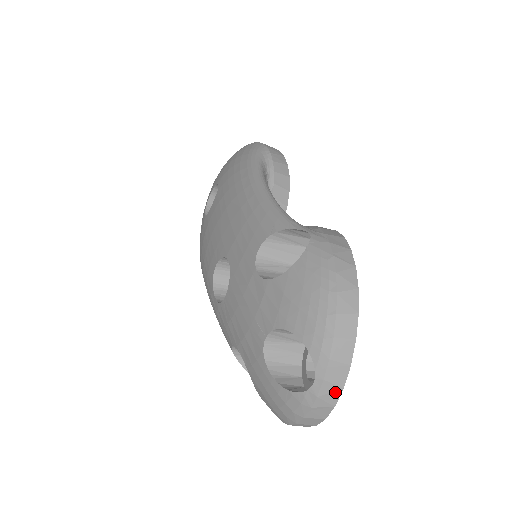
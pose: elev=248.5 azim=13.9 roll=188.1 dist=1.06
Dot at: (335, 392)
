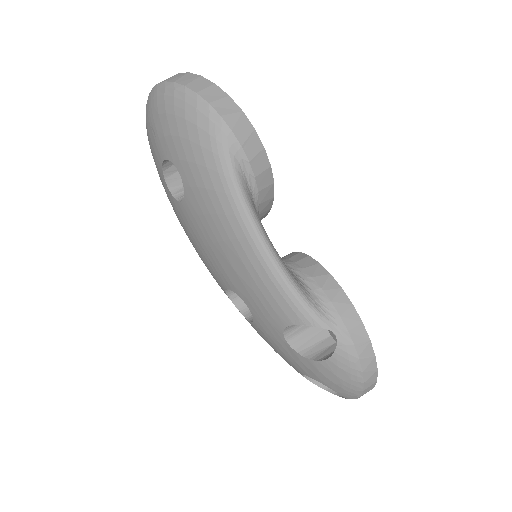
Dot at: occluded
